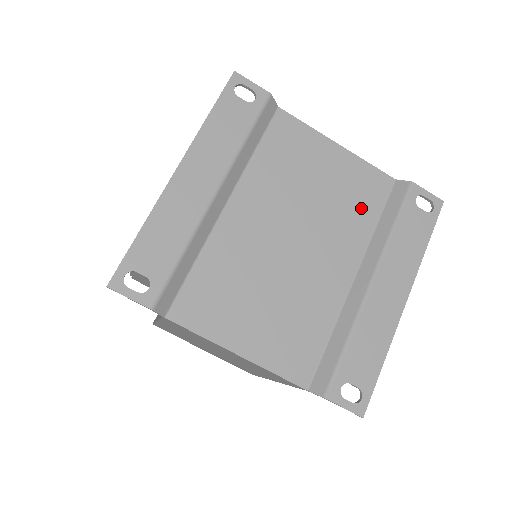
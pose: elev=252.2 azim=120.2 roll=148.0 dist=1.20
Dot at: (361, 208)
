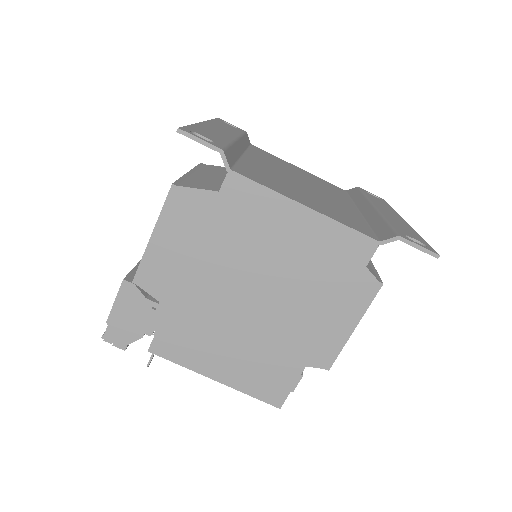
Dot at: (335, 190)
